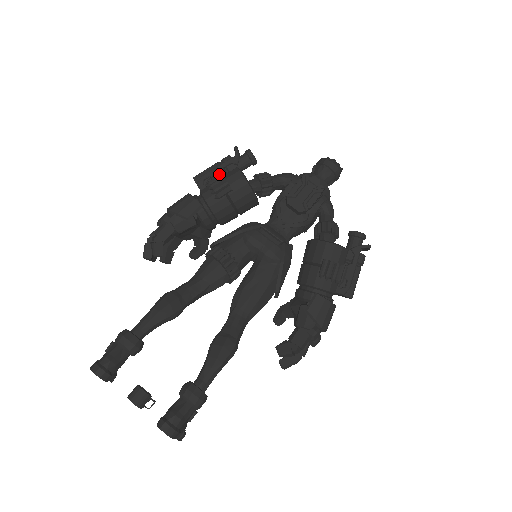
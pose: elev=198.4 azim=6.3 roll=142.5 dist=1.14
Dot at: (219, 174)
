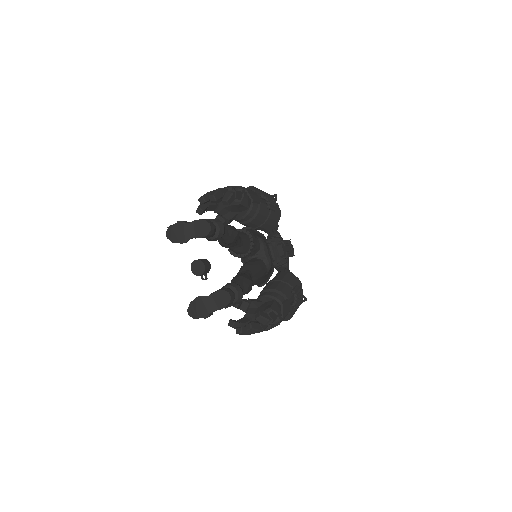
Dot at: (271, 198)
